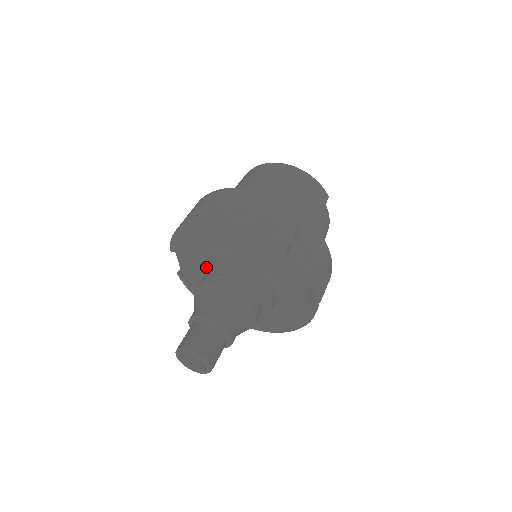
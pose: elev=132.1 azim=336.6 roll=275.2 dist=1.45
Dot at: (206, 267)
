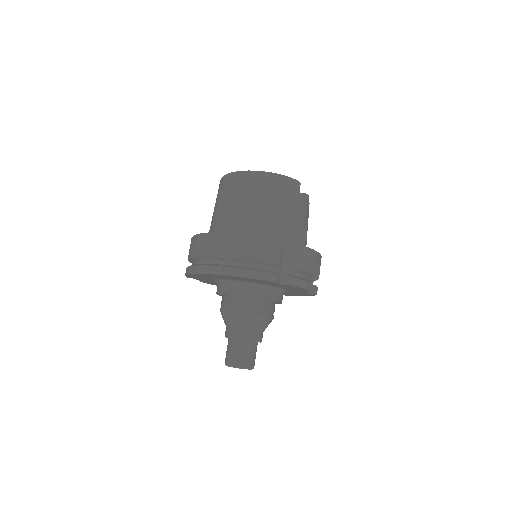
Dot at: occluded
